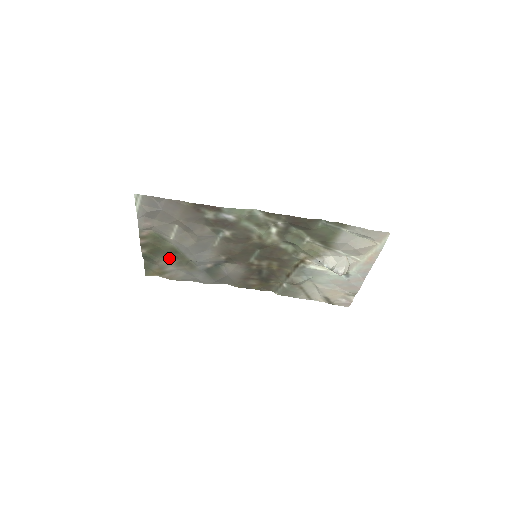
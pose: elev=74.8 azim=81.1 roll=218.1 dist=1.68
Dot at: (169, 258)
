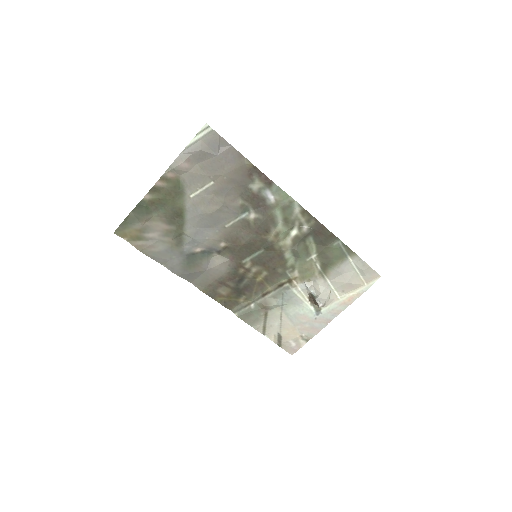
Dot at: (165, 220)
